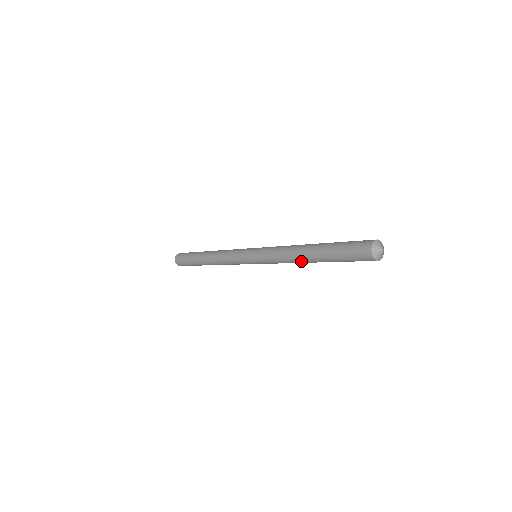
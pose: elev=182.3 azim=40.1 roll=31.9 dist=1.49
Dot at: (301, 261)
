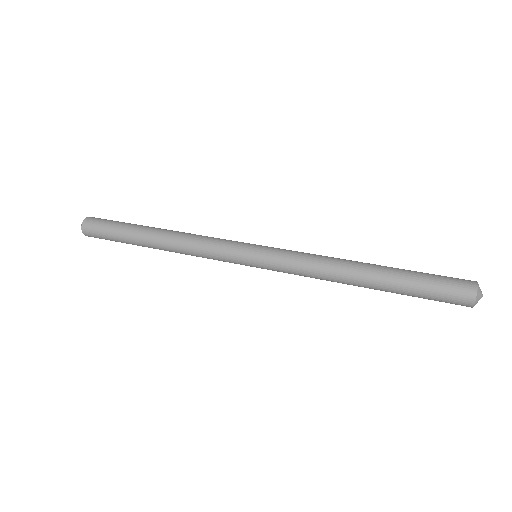
Dot at: occluded
